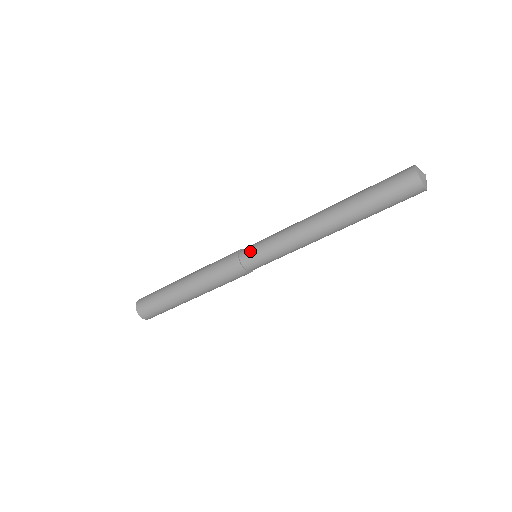
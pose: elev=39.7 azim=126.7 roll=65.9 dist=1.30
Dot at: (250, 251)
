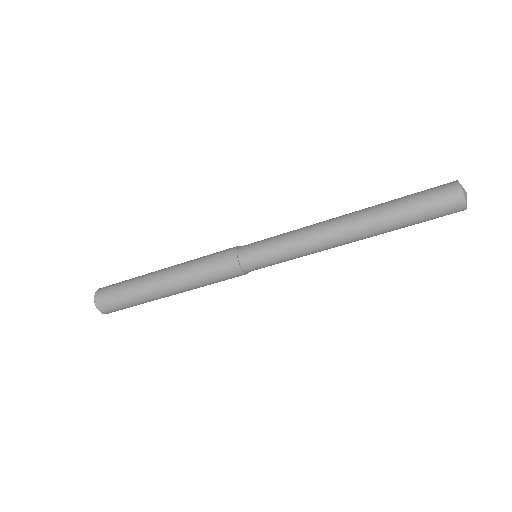
Dot at: (254, 259)
